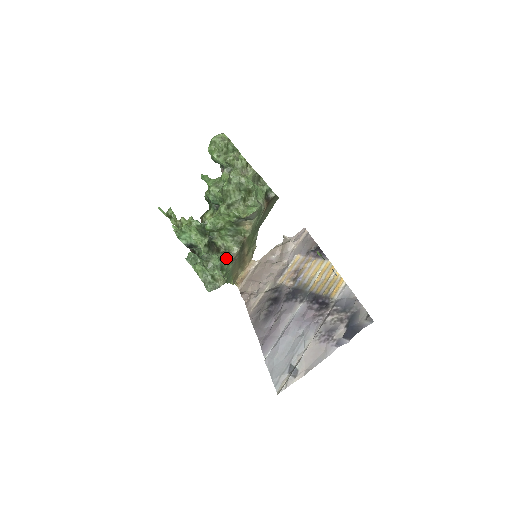
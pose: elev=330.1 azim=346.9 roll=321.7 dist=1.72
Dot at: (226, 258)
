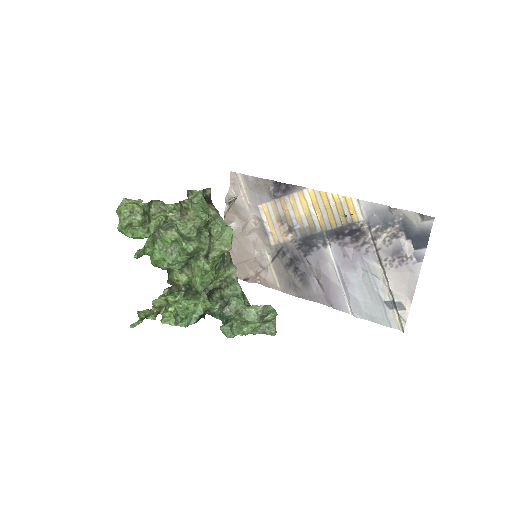
Dot at: (240, 289)
